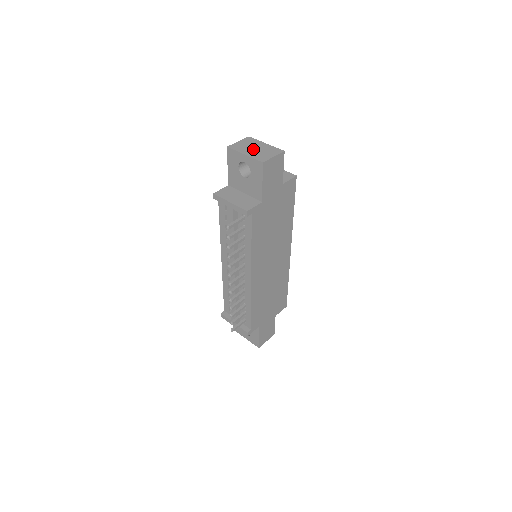
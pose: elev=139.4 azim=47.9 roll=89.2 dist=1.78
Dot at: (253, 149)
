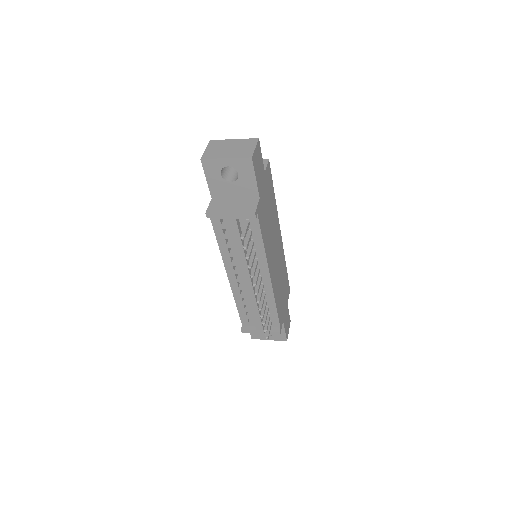
Dot at: (228, 150)
